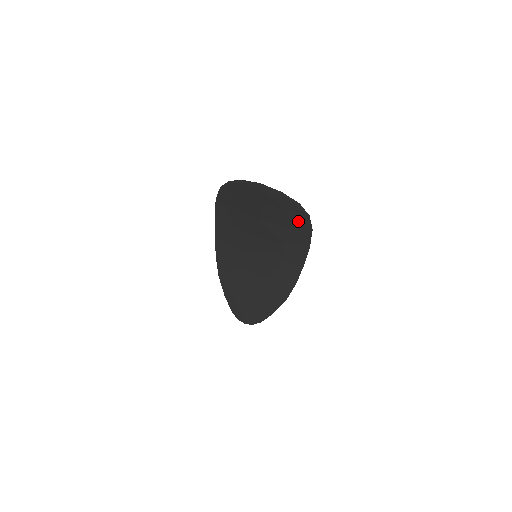
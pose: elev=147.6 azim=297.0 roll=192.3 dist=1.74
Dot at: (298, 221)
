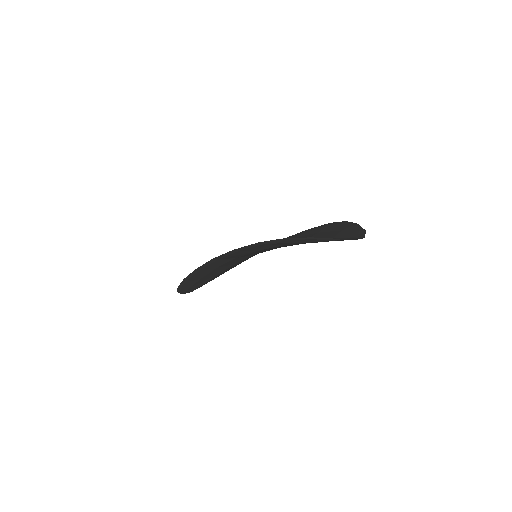
Dot at: occluded
